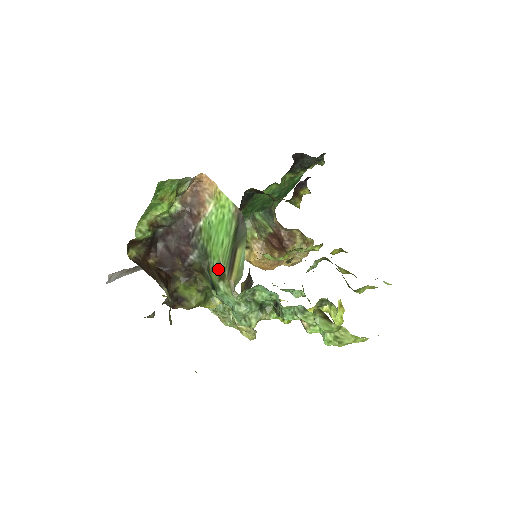
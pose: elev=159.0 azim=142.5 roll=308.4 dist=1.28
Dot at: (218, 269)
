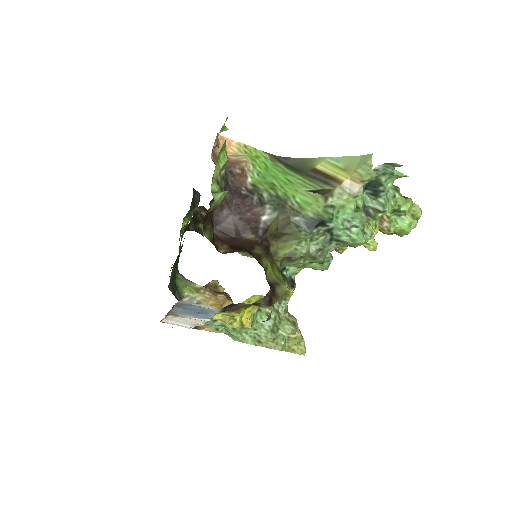
Dot at: (313, 195)
